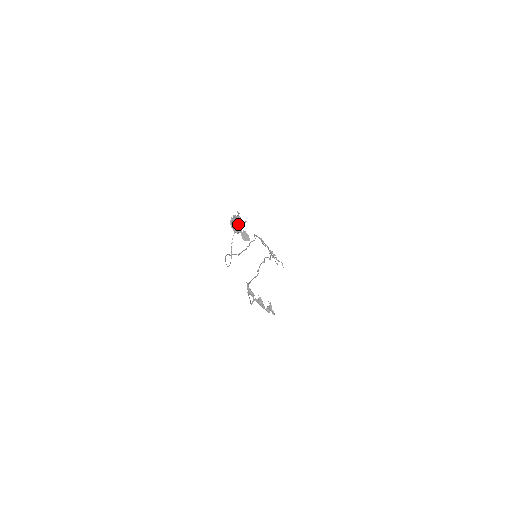
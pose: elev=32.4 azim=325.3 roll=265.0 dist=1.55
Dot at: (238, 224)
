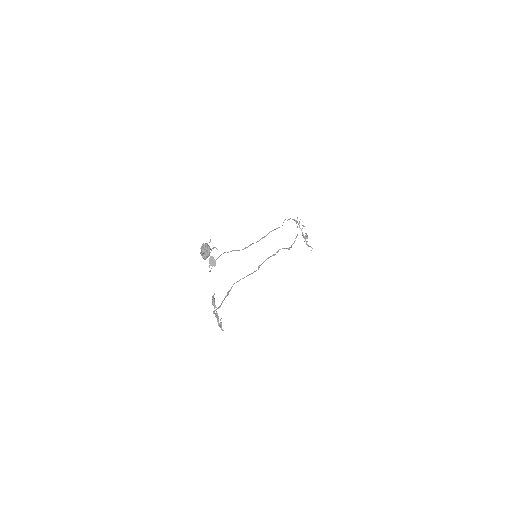
Dot at: (204, 253)
